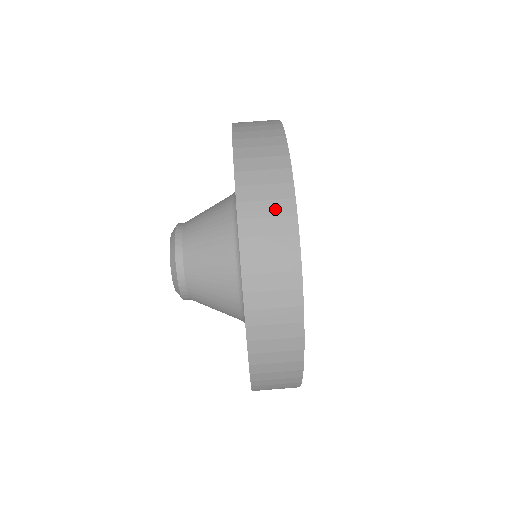
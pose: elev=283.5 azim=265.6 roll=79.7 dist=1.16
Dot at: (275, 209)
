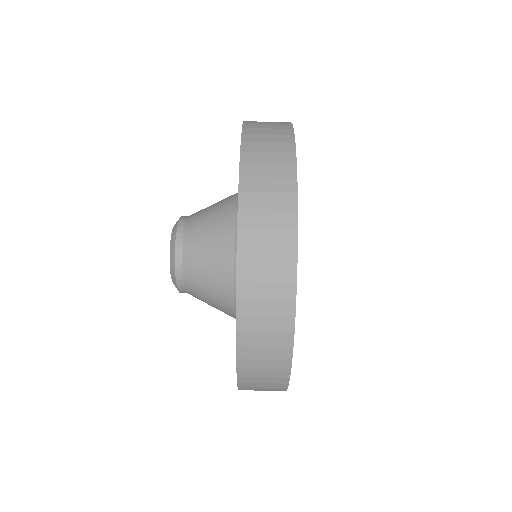
Dot at: (276, 186)
